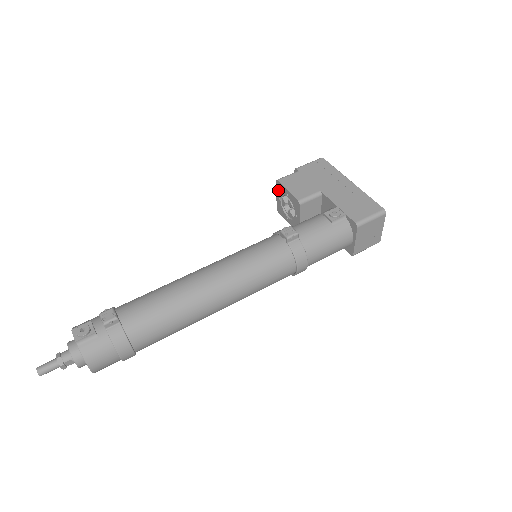
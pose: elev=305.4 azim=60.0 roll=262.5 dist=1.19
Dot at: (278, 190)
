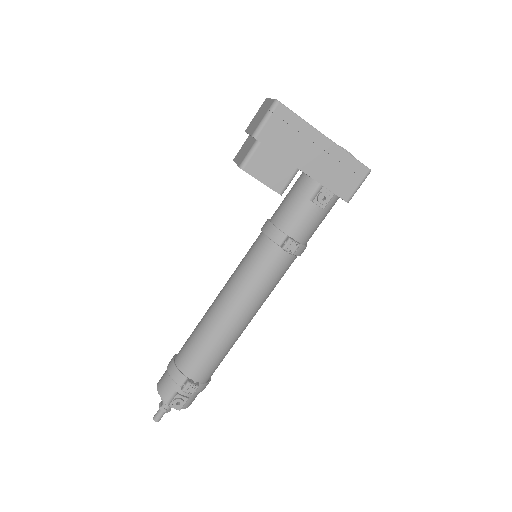
Dot at: occluded
